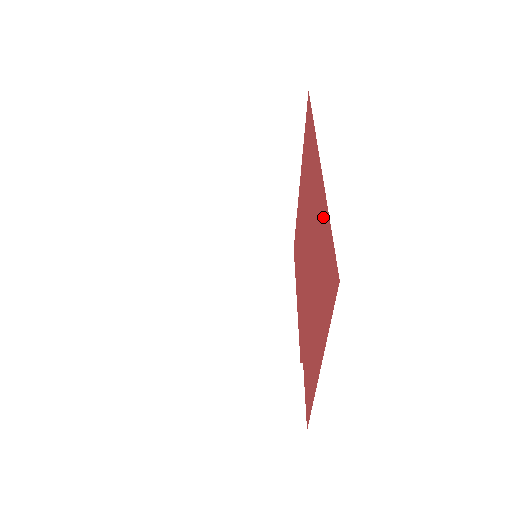
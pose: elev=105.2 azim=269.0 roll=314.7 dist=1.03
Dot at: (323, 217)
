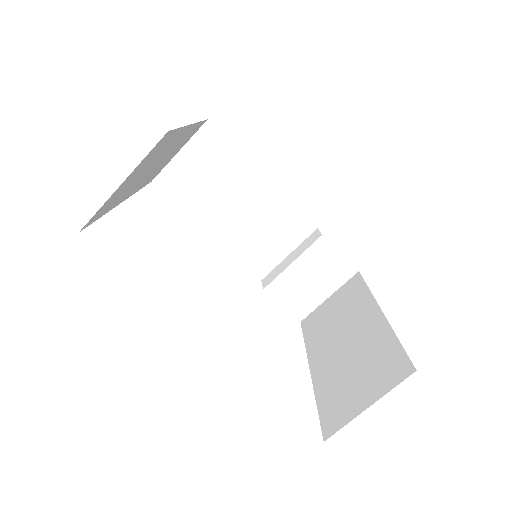
Dot at: occluded
